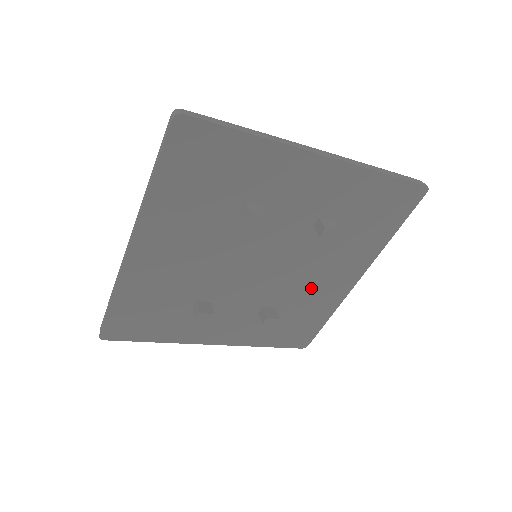
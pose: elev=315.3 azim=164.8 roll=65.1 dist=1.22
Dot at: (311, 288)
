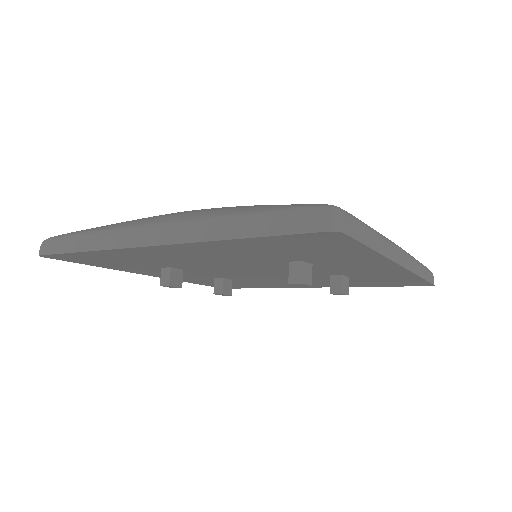
Dot at: (275, 282)
